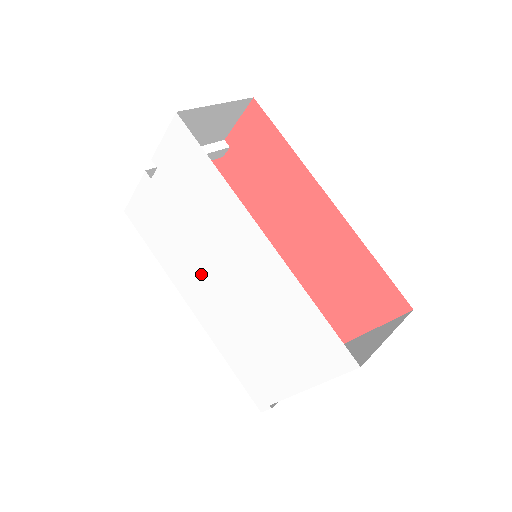
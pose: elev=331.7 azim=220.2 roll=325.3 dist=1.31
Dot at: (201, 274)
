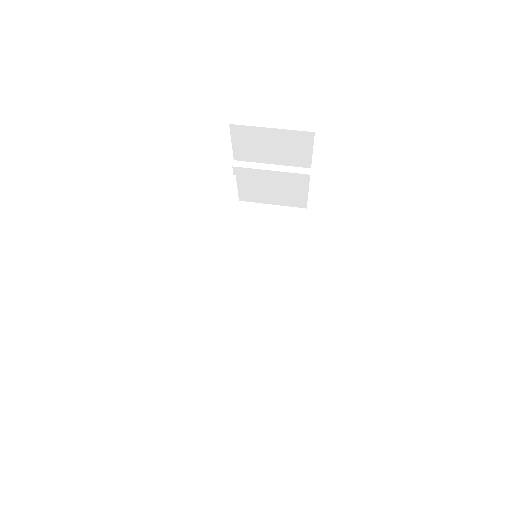
Dot at: occluded
